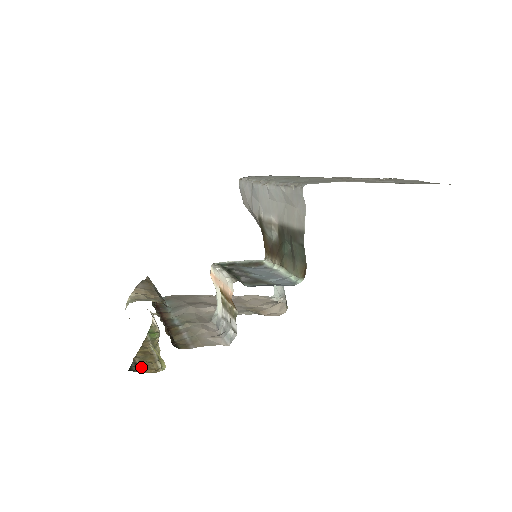
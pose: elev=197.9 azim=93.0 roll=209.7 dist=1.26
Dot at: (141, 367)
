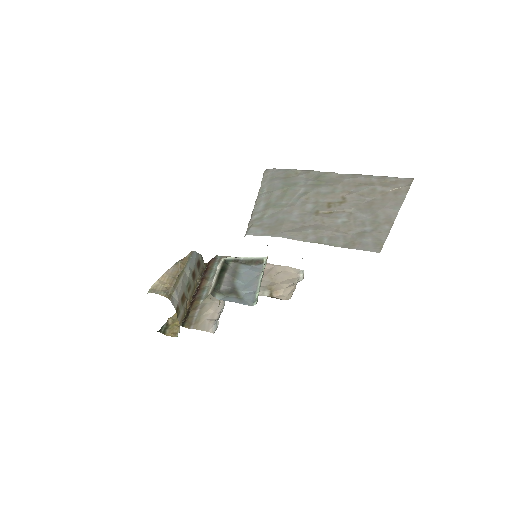
Dot at: (167, 329)
